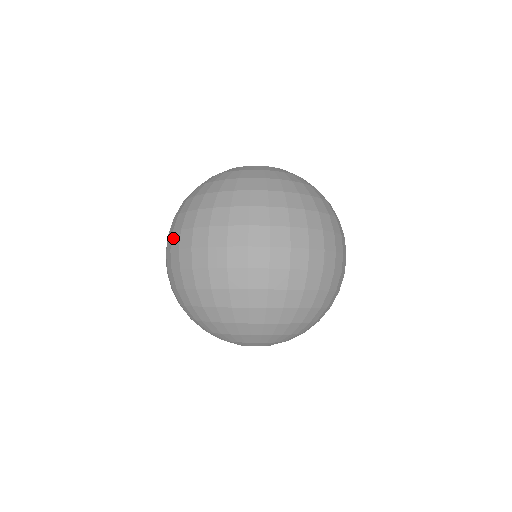
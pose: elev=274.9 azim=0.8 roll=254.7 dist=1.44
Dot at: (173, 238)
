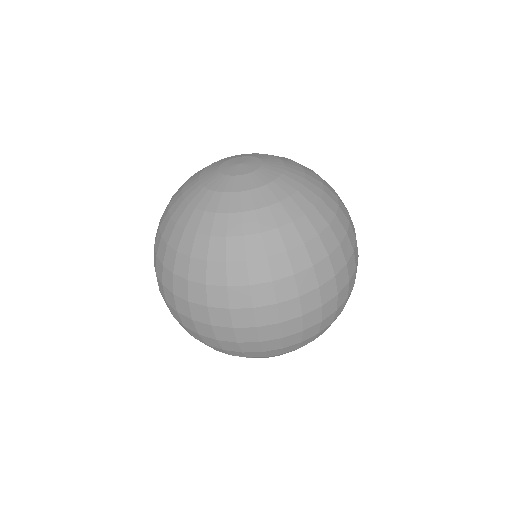
Dot at: (177, 302)
